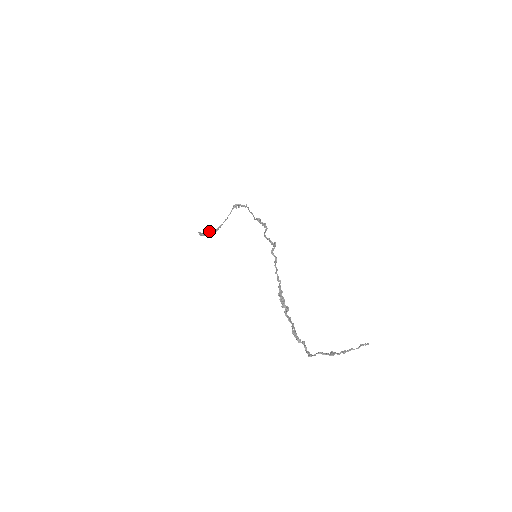
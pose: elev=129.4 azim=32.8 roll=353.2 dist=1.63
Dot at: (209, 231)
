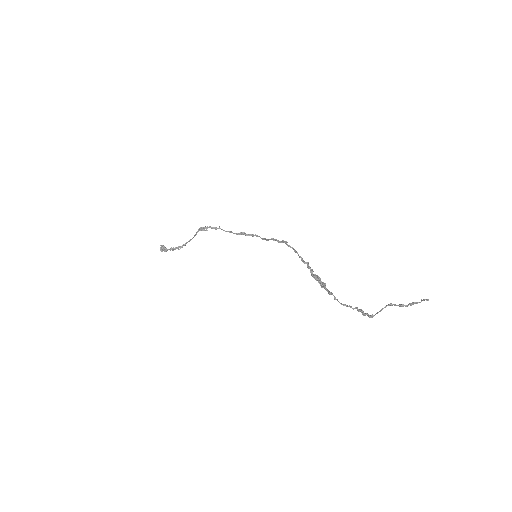
Dot at: occluded
